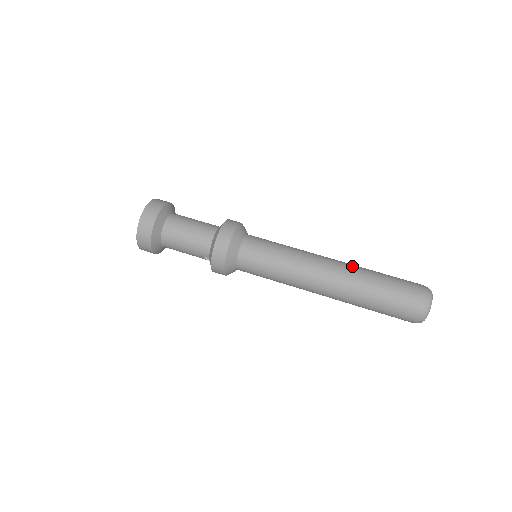
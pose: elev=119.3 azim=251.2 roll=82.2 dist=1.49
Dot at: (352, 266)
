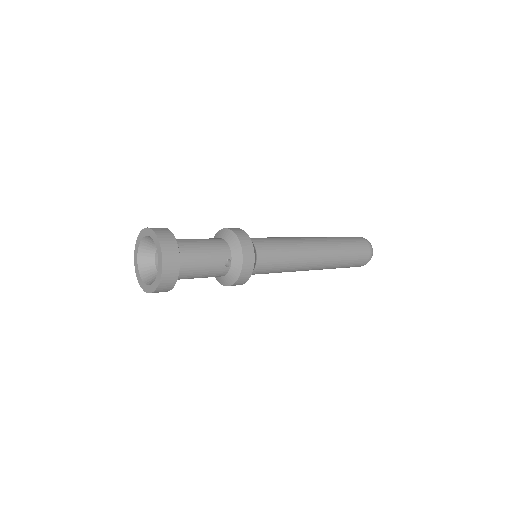
Dot at: occluded
